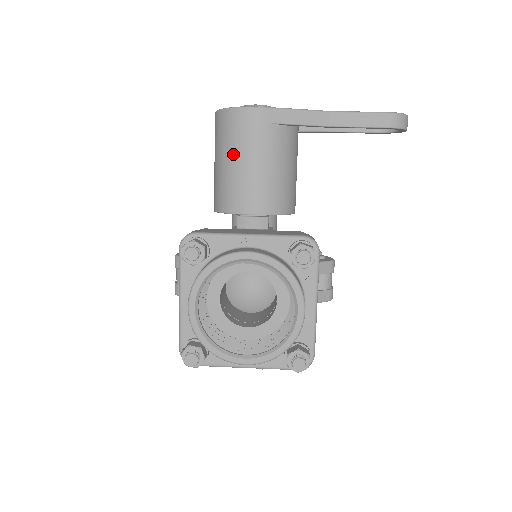
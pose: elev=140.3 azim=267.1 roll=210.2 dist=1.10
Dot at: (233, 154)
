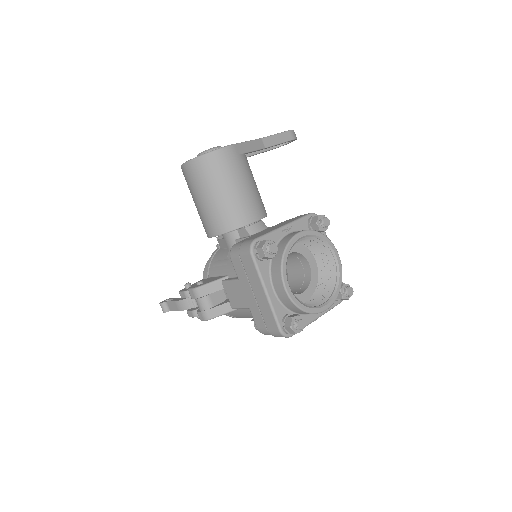
Dot at: (226, 184)
